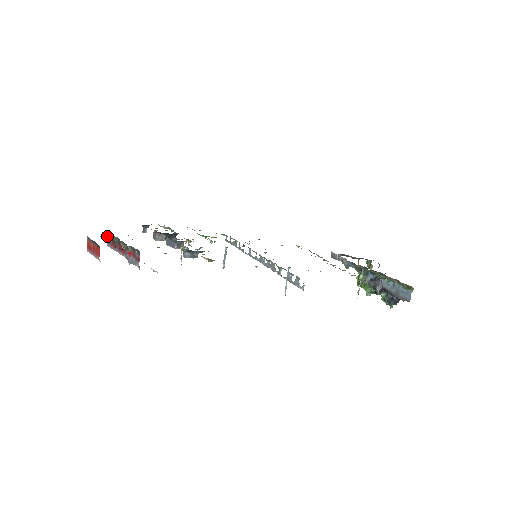
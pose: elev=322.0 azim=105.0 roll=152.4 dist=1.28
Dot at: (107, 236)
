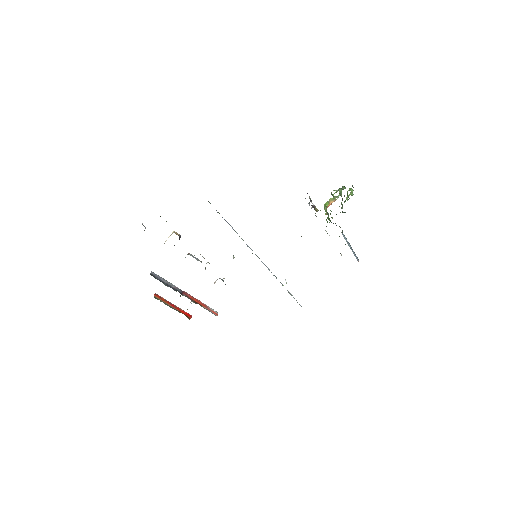
Dot at: occluded
